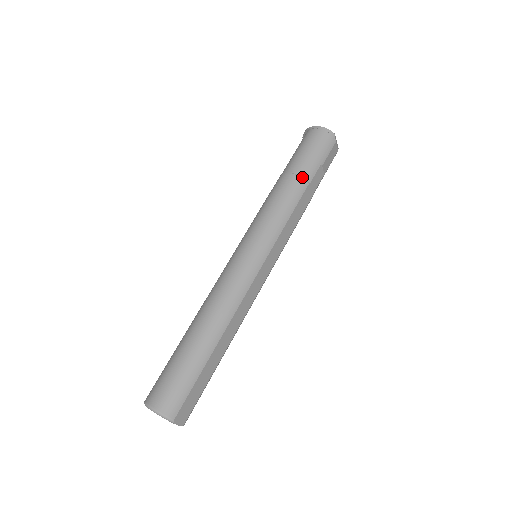
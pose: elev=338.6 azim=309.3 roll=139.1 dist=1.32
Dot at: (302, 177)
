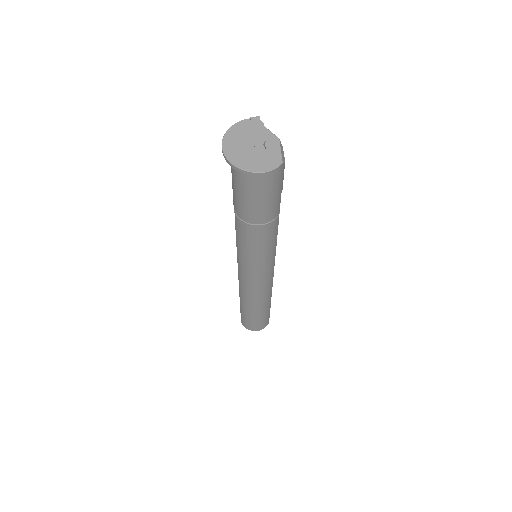
Dot at: (272, 221)
